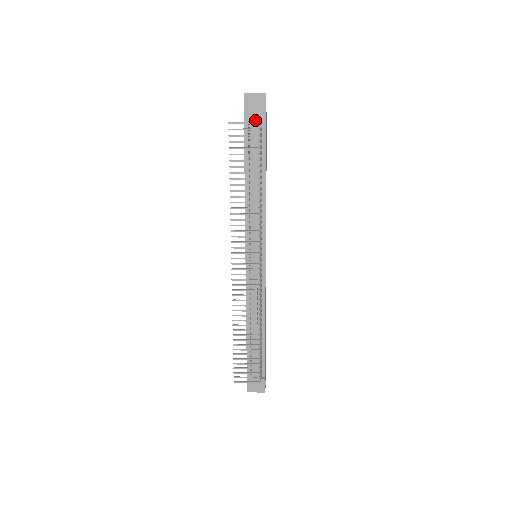
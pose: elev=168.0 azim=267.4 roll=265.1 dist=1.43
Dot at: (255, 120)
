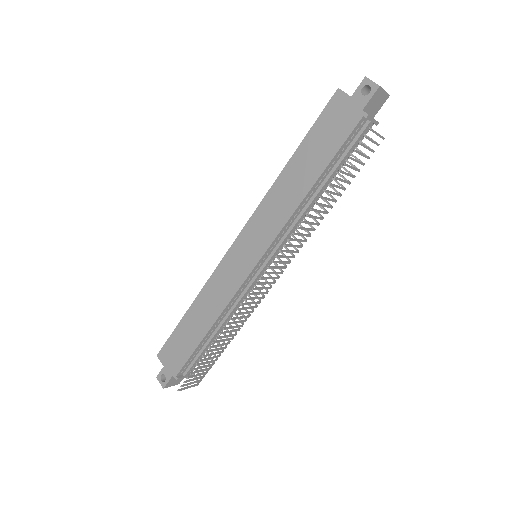
Dot at: (370, 124)
